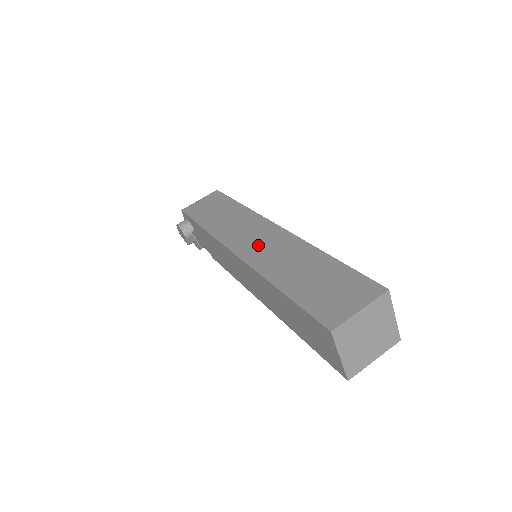
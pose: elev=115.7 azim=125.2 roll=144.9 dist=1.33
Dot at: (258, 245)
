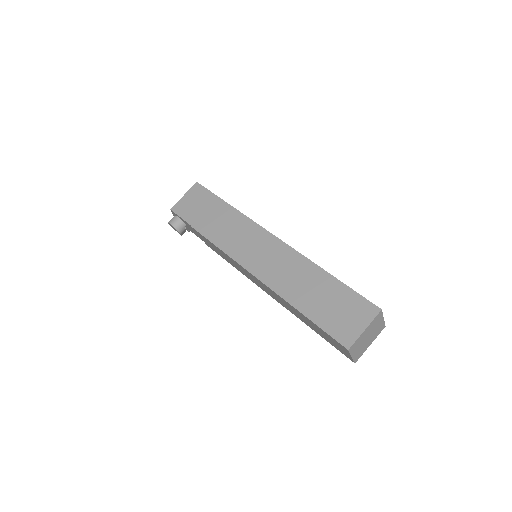
Dot at: (264, 260)
